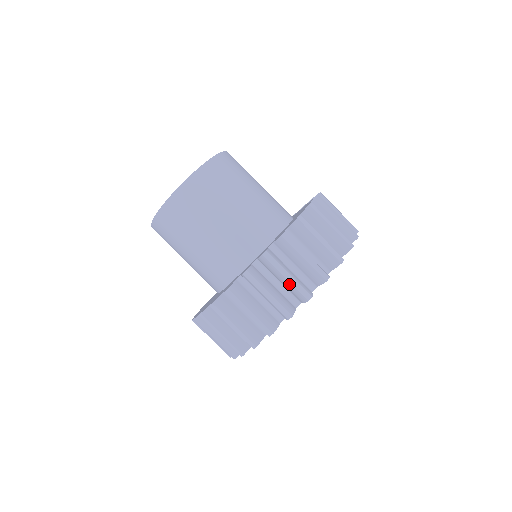
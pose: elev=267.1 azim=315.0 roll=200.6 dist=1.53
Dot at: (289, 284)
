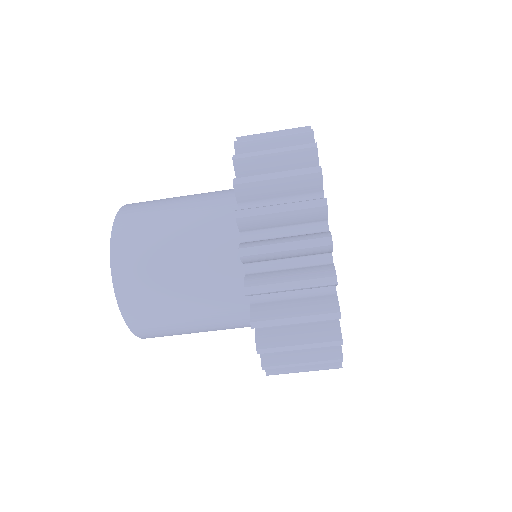
Dot at: (292, 214)
